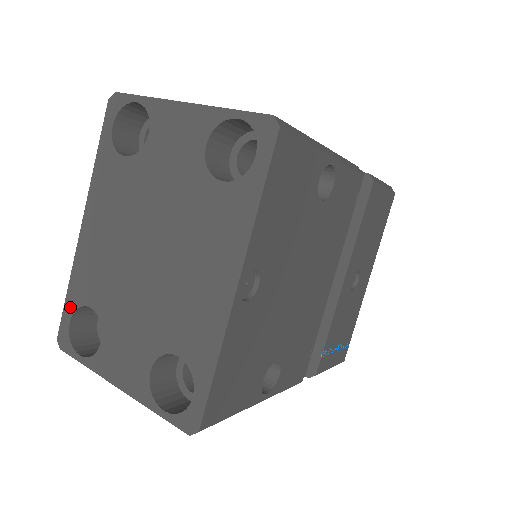
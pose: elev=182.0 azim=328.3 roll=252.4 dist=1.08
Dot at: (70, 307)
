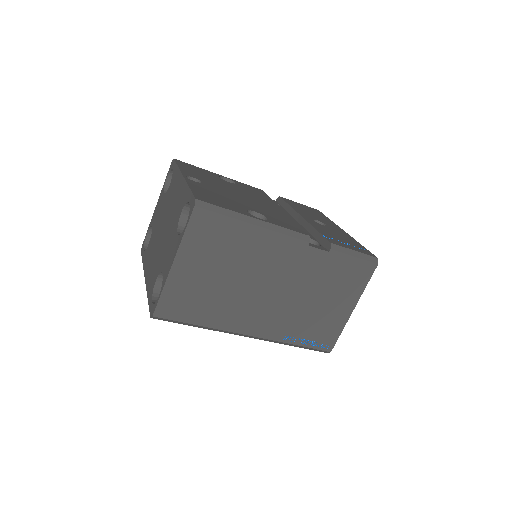
Dot at: (150, 299)
